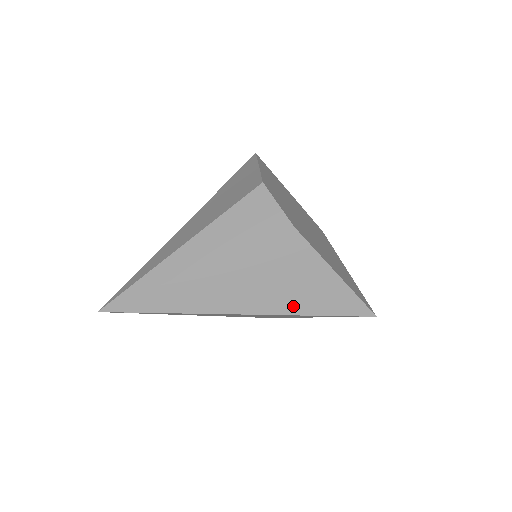
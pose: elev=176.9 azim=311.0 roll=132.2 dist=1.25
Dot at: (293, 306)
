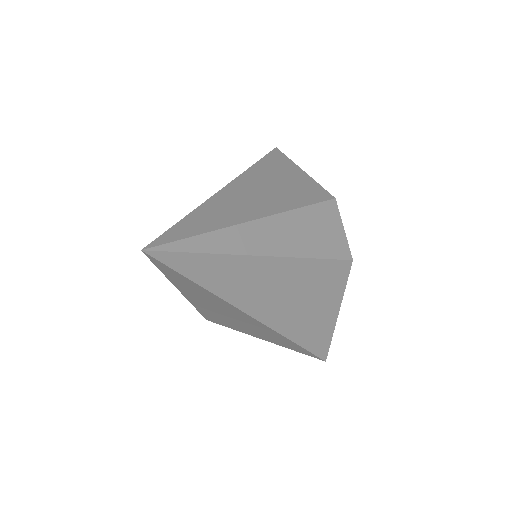
Dot at: (294, 330)
